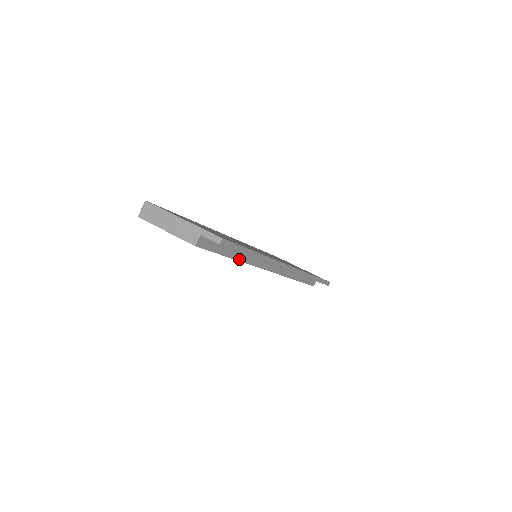
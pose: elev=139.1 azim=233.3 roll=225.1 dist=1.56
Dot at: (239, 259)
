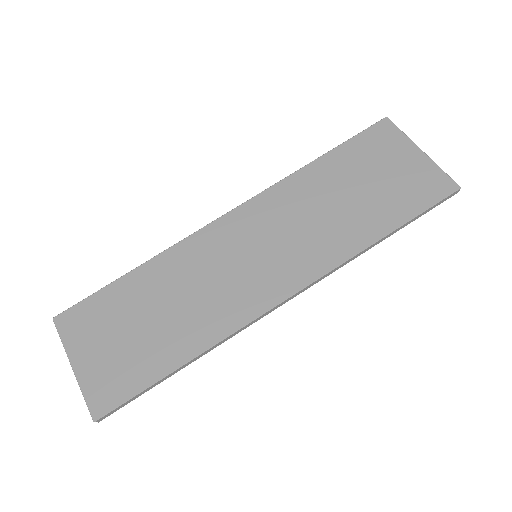
Dot at: occluded
